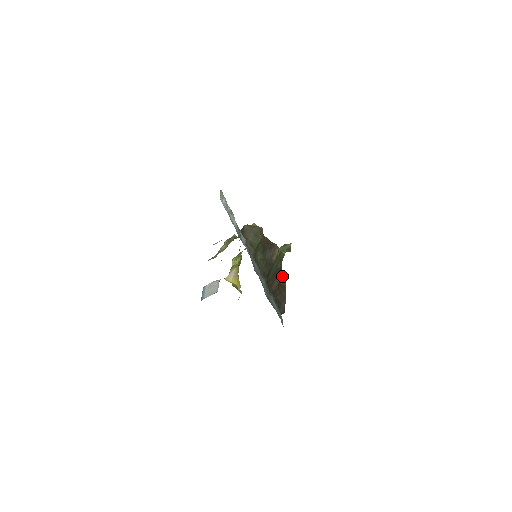
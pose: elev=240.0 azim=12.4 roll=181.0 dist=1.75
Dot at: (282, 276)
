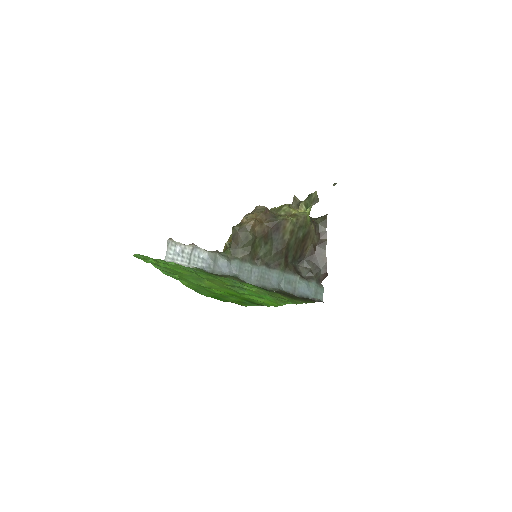
Dot at: (321, 228)
